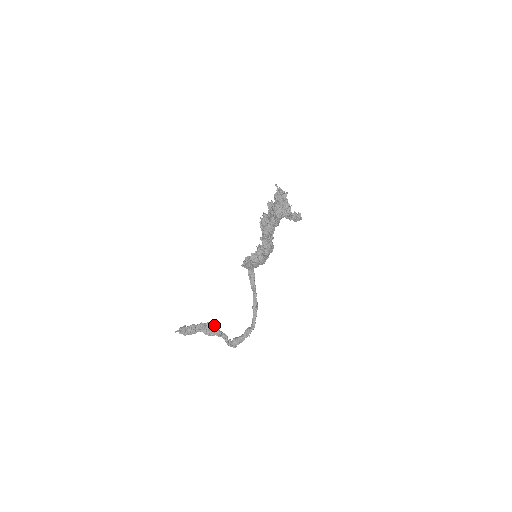
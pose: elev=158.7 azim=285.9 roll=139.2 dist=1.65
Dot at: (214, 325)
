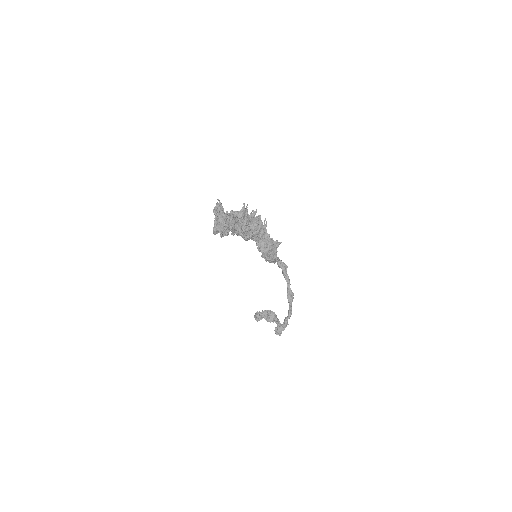
Dot at: (271, 312)
